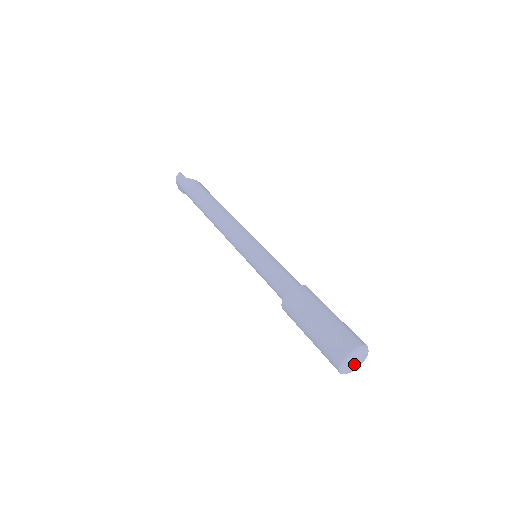
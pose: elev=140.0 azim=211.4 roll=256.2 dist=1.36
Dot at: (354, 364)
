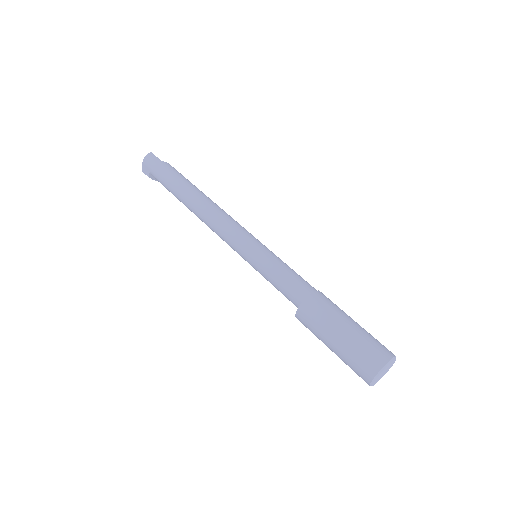
Dot at: (381, 376)
